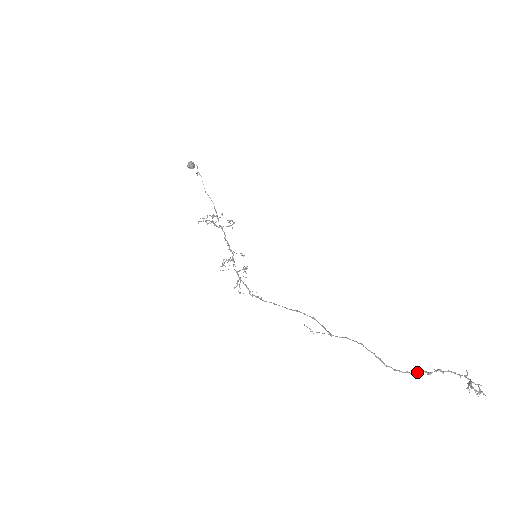
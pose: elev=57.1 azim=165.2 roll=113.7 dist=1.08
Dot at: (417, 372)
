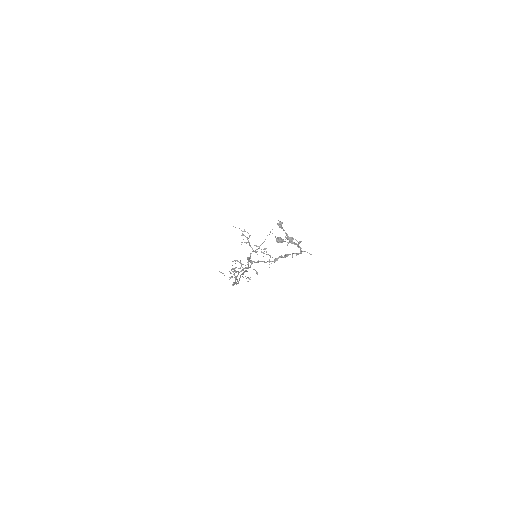
Dot at: (267, 261)
